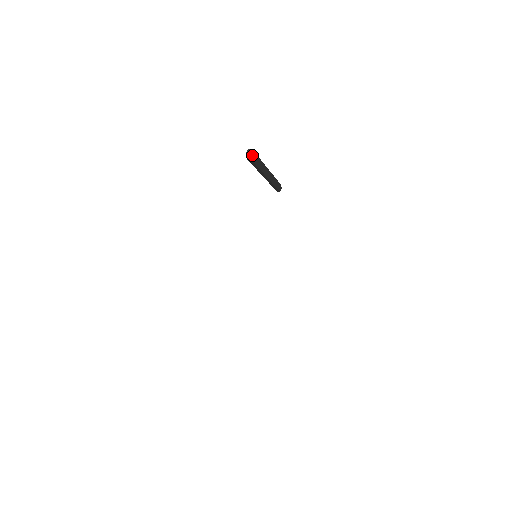
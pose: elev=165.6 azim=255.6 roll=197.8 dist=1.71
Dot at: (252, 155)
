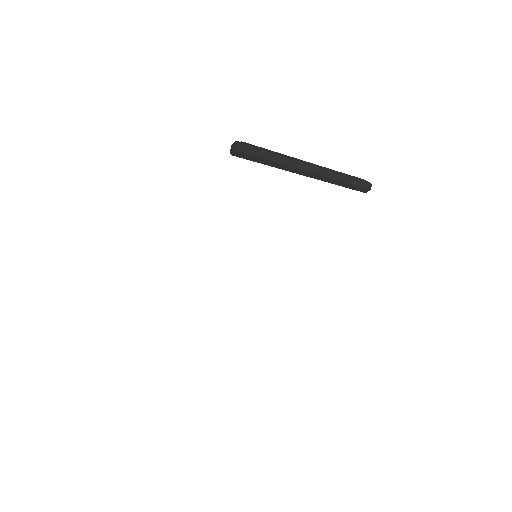
Dot at: (235, 151)
